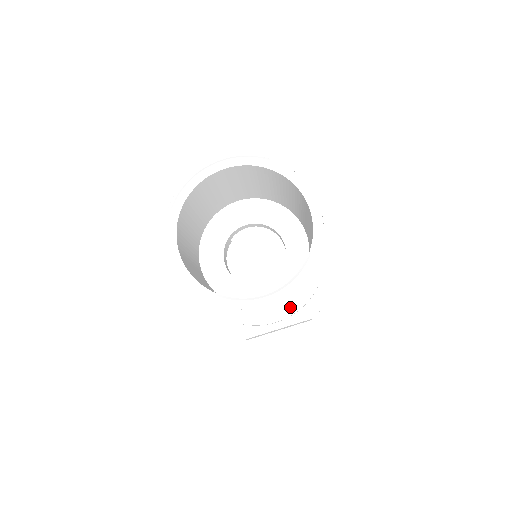
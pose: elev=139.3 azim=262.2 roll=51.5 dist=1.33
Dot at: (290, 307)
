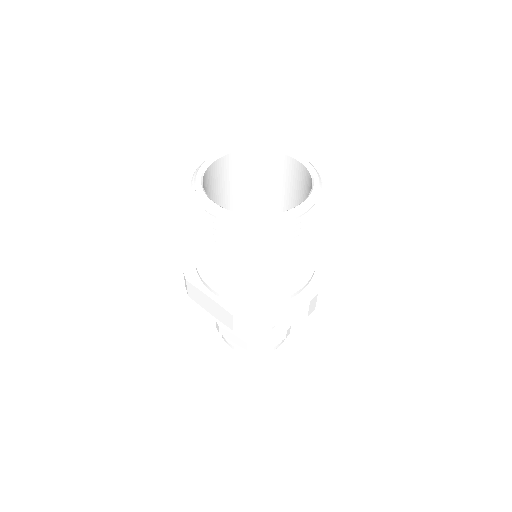
Dot at: (294, 254)
